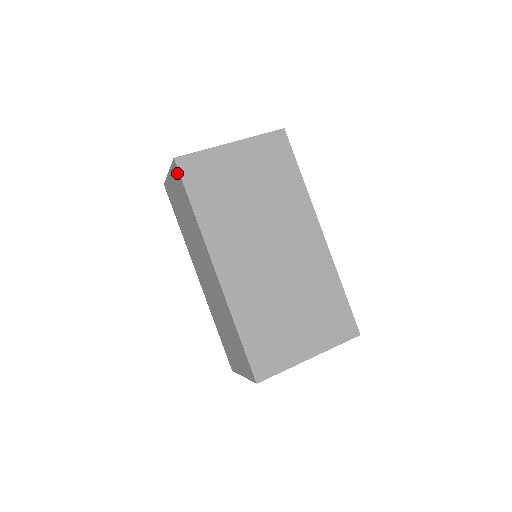
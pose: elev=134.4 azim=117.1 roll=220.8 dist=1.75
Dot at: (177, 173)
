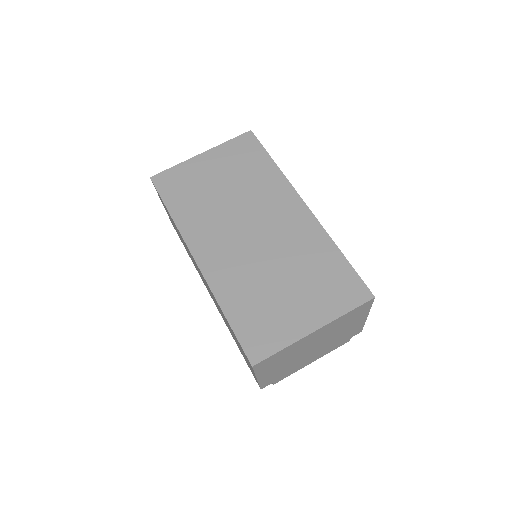
Dot at: (156, 190)
